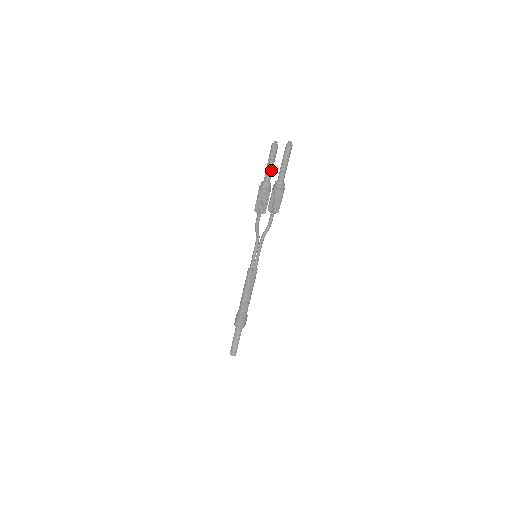
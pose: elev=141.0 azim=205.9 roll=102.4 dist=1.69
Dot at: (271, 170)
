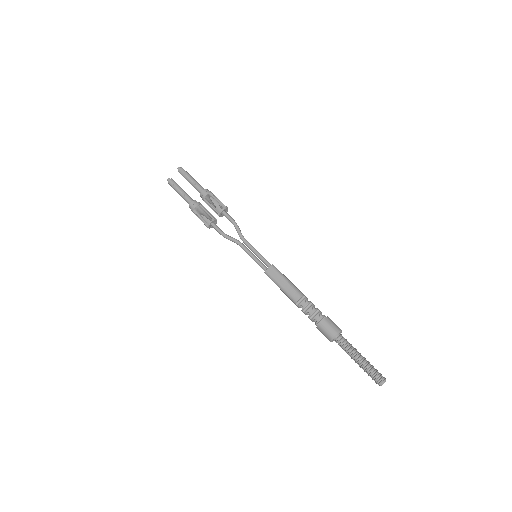
Dot at: (183, 194)
